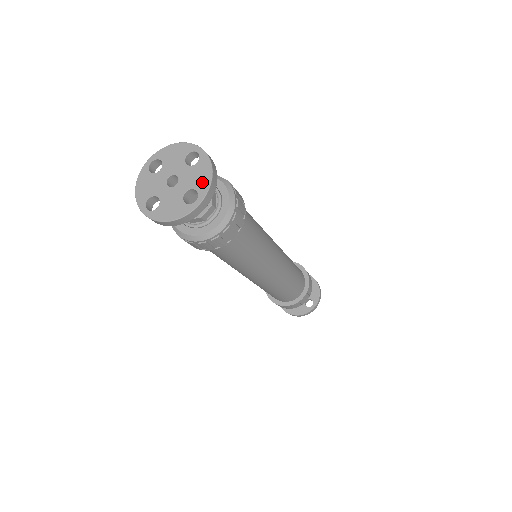
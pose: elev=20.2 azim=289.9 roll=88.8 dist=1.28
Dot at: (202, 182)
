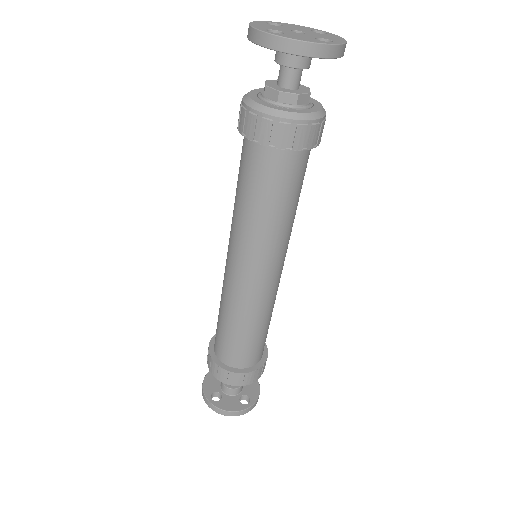
Dot at: (336, 39)
